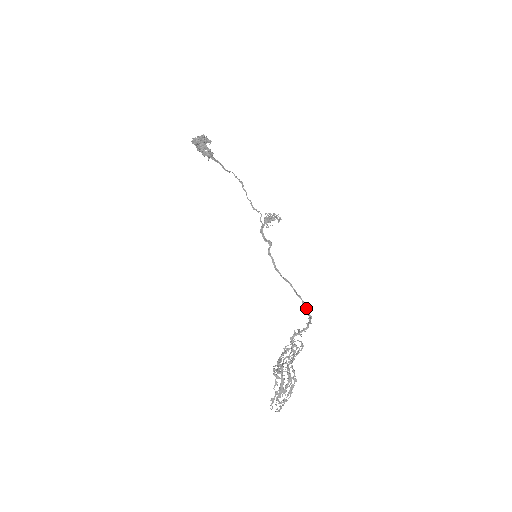
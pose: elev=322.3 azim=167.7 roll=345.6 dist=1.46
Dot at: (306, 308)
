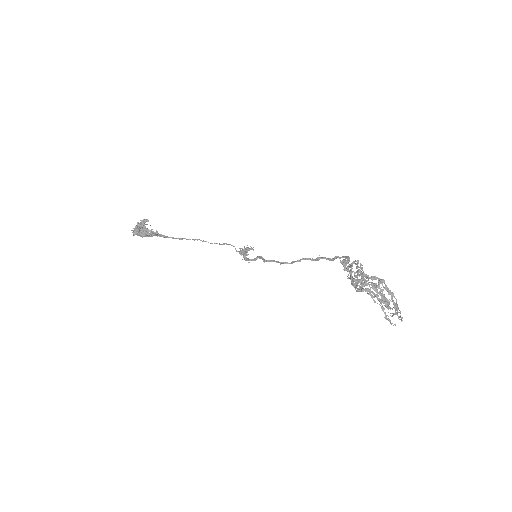
Dot at: (333, 258)
